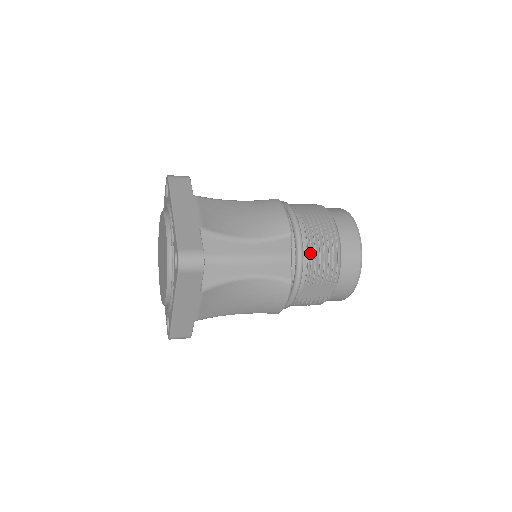
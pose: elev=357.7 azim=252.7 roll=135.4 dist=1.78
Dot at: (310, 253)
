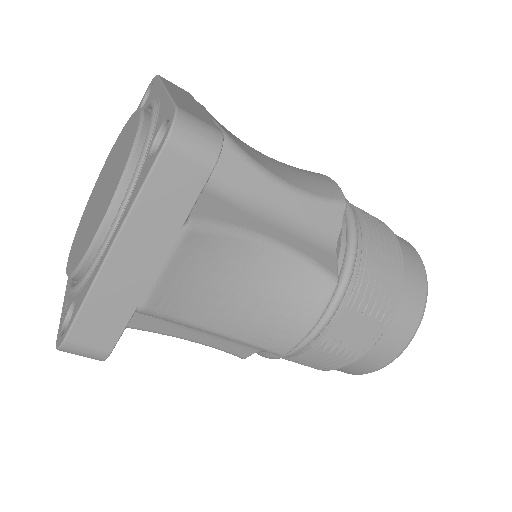
Dot at: (365, 250)
